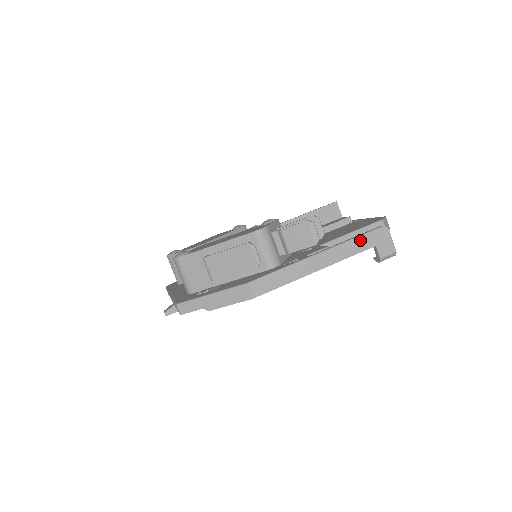
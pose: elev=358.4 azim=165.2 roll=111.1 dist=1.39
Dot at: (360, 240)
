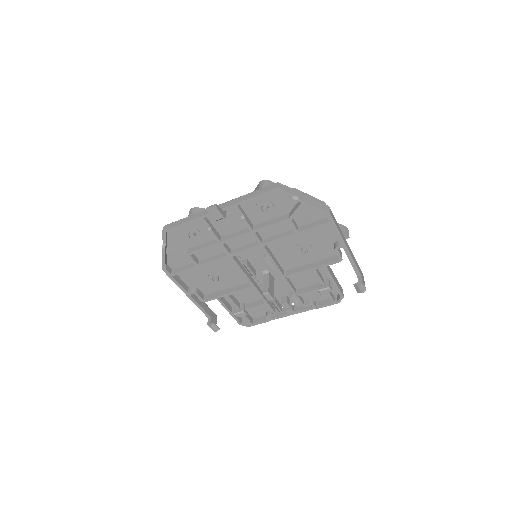
Dot at: (357, 264)
